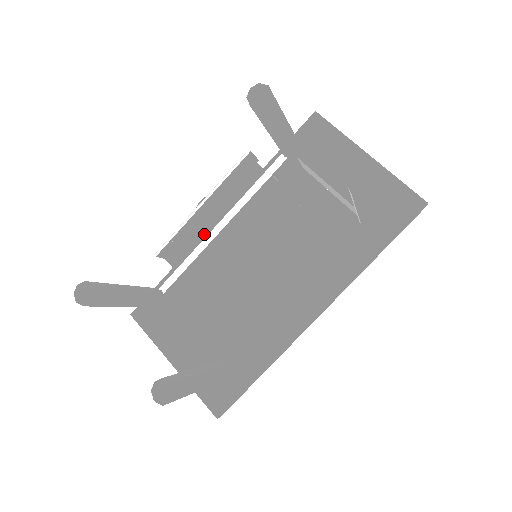
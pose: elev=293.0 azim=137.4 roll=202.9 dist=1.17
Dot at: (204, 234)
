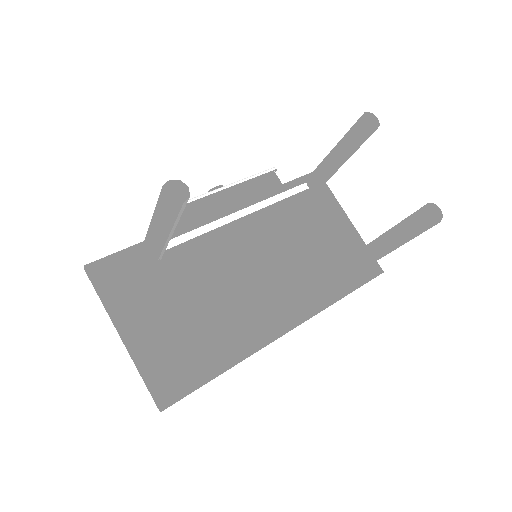
Dot at: (217, 215)
